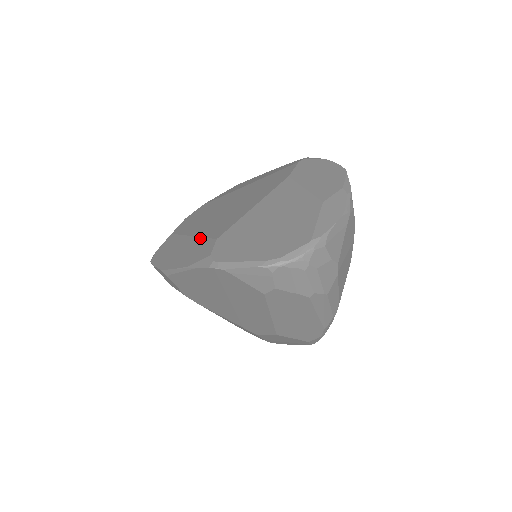
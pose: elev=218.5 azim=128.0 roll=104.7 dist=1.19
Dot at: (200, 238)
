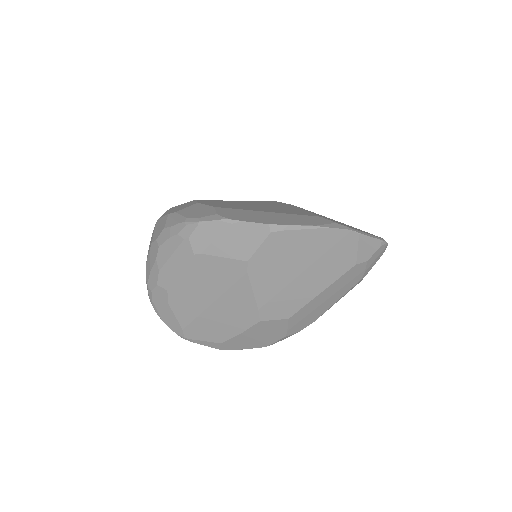
Dot at: (289, 214)
